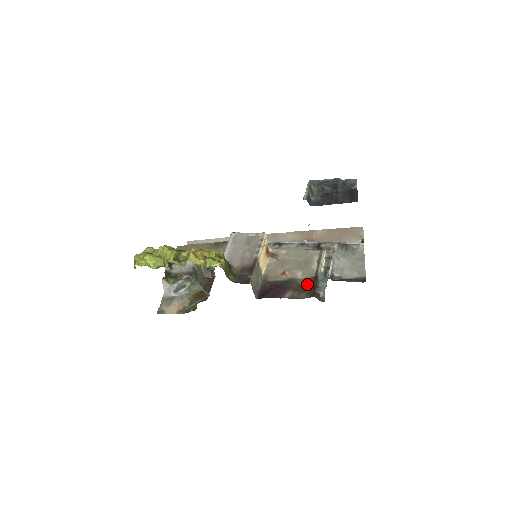
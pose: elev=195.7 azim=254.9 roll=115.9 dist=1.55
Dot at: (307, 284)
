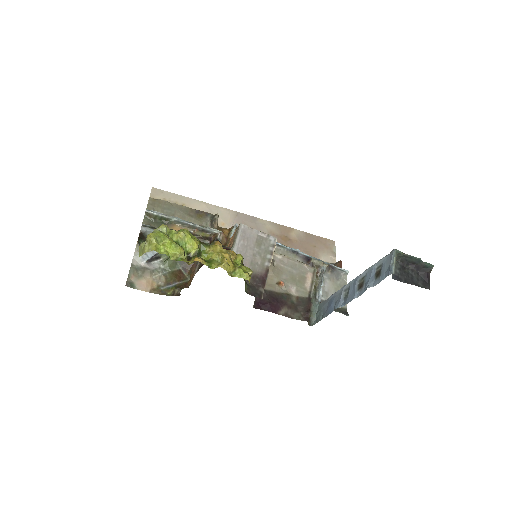
Dot at: (301, 304)
